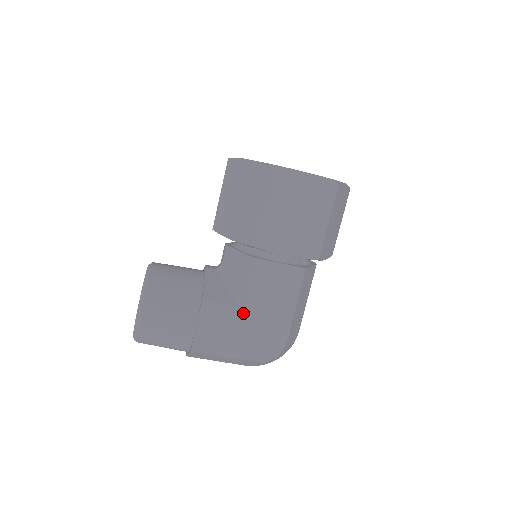
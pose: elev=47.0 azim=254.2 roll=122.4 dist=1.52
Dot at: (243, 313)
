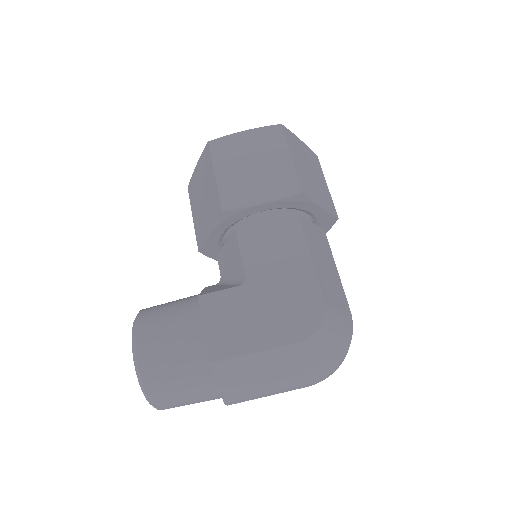
Dot at: (252, 290)
